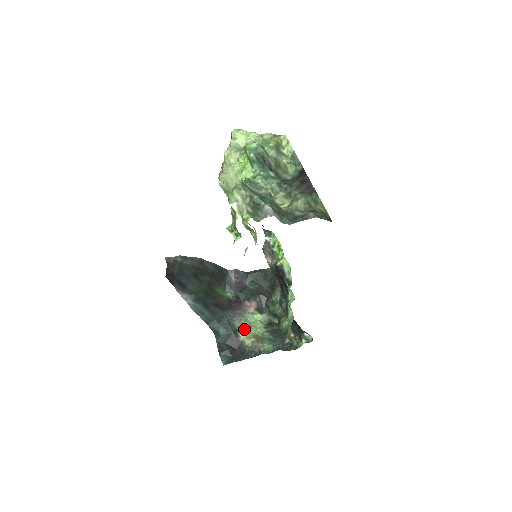
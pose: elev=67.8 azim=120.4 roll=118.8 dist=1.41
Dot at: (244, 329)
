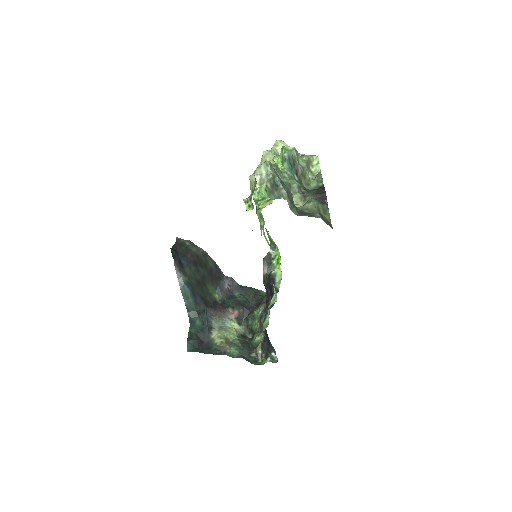
Dot at: (218, 329)
